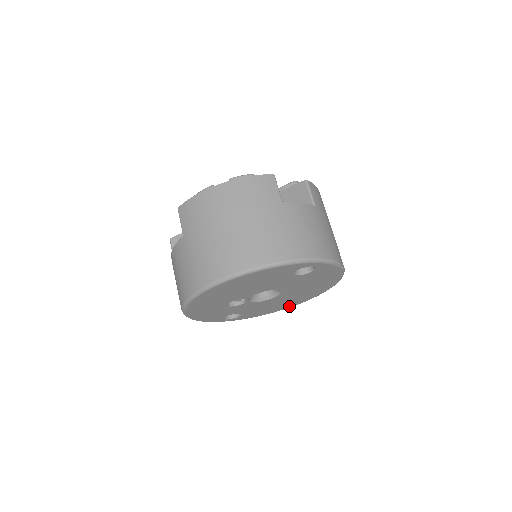
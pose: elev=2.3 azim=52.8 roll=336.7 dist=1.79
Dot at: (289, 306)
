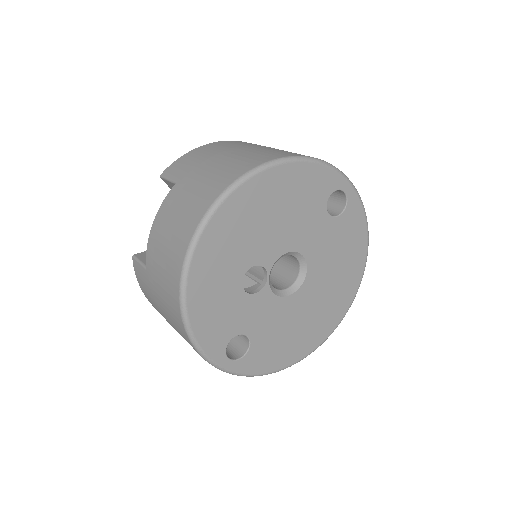
Dot at: (305, 350)
